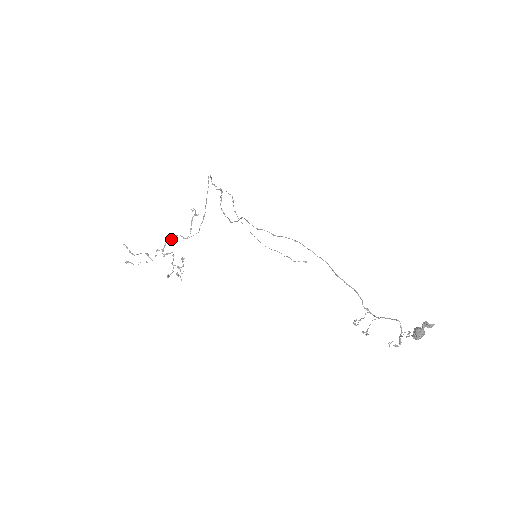
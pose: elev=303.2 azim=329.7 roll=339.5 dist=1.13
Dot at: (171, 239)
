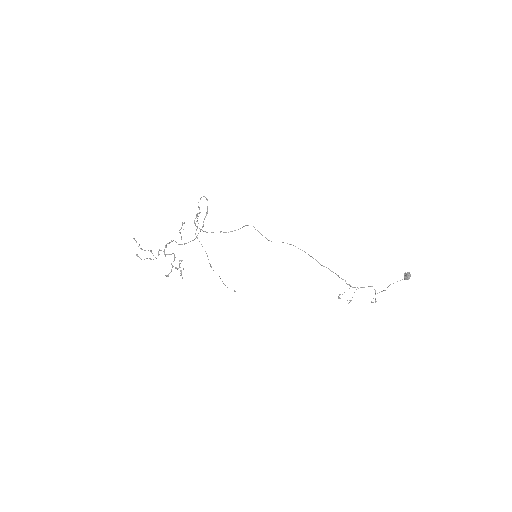
Dot at: occluded
